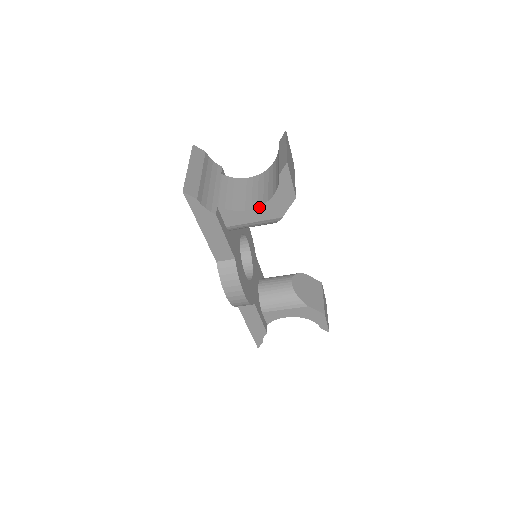
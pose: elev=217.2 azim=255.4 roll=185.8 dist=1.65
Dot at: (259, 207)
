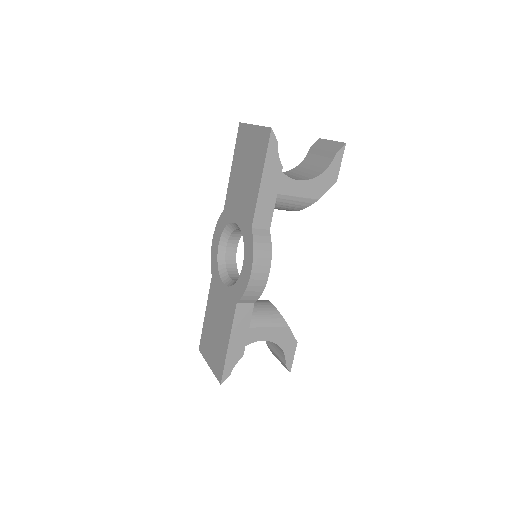
Dot at: (307, 181)
